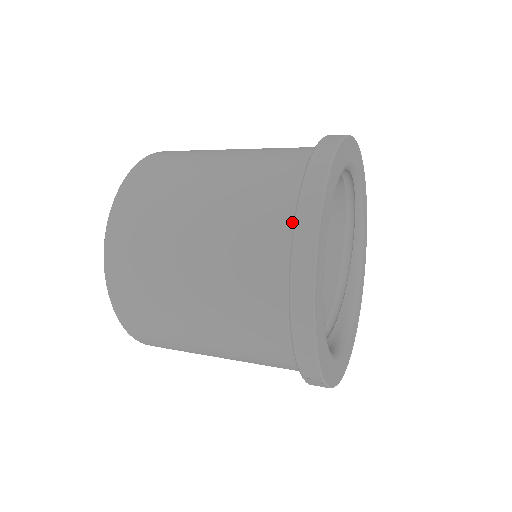
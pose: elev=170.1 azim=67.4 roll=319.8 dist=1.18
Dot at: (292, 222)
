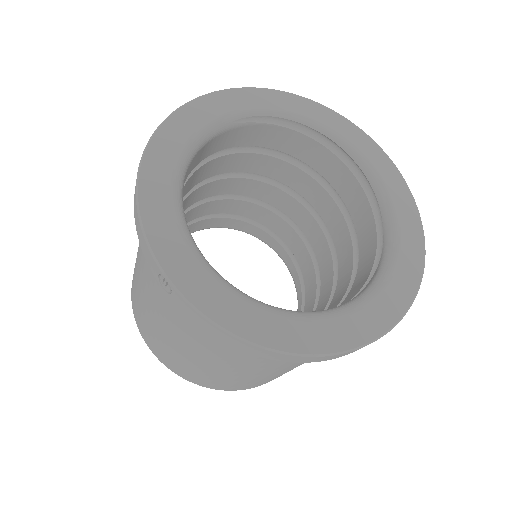
Dot at: occluded
